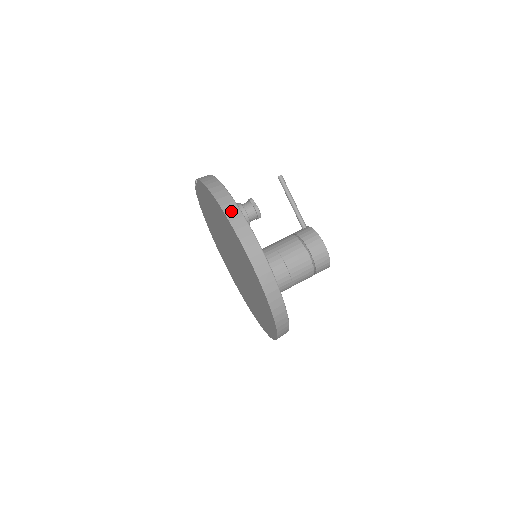
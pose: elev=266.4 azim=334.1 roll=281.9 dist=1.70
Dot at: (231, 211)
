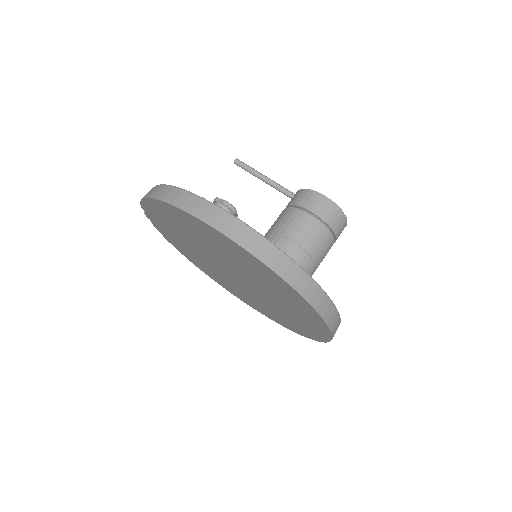
Dot at: (176, 198)
